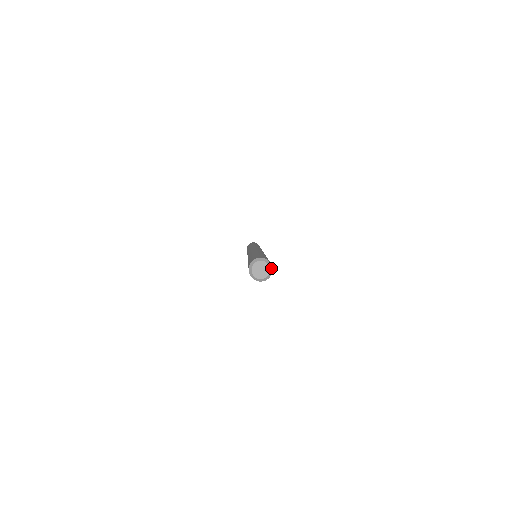
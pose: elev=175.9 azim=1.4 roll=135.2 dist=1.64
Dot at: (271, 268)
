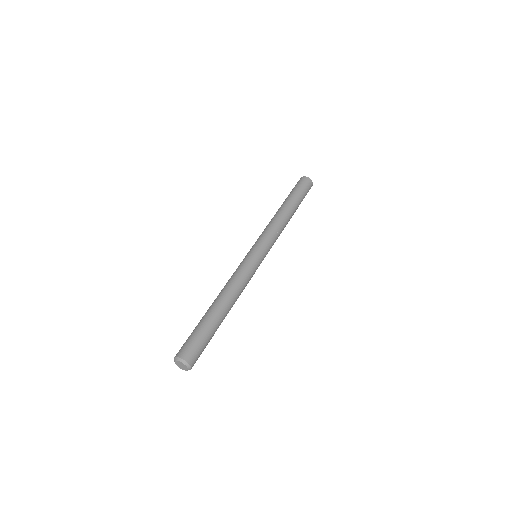
Dot at: (189, 367)
